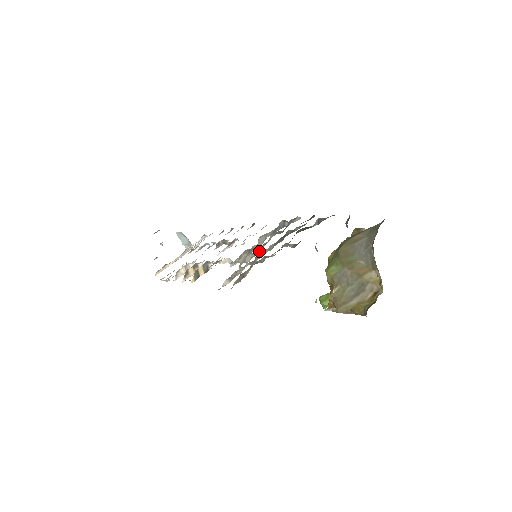
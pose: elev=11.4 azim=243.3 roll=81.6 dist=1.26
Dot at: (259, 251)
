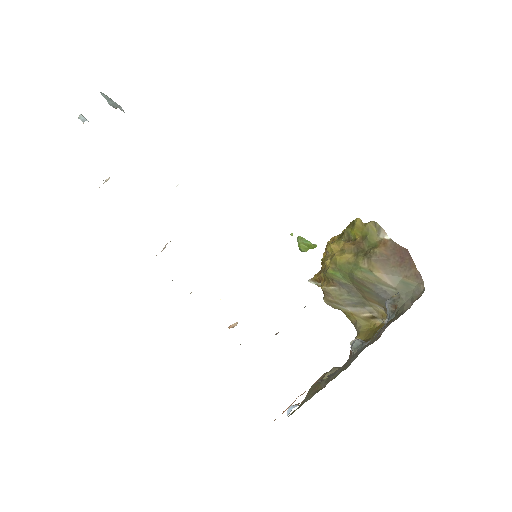
Dot at: occluded
